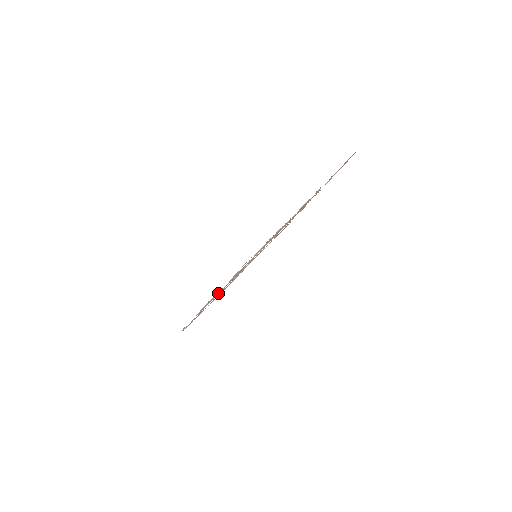
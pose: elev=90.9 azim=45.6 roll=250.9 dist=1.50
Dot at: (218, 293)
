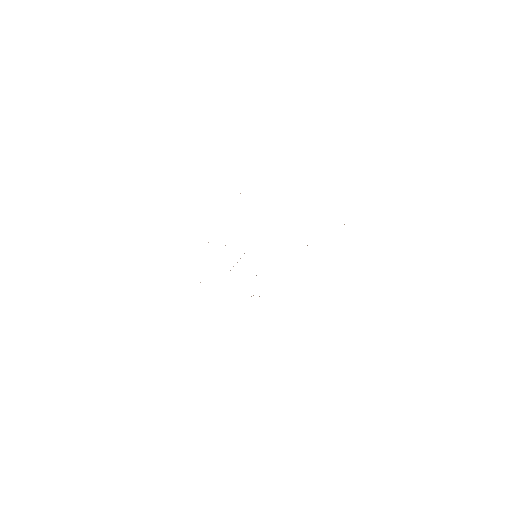
Dot at: occluded
